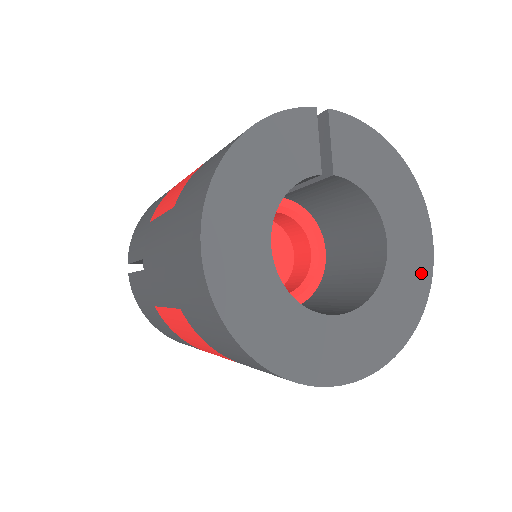
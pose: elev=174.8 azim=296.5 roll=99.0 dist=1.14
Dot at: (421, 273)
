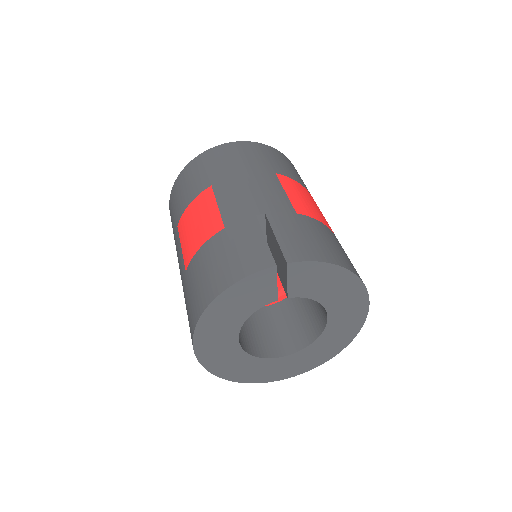
Dot at: (353, 327)
